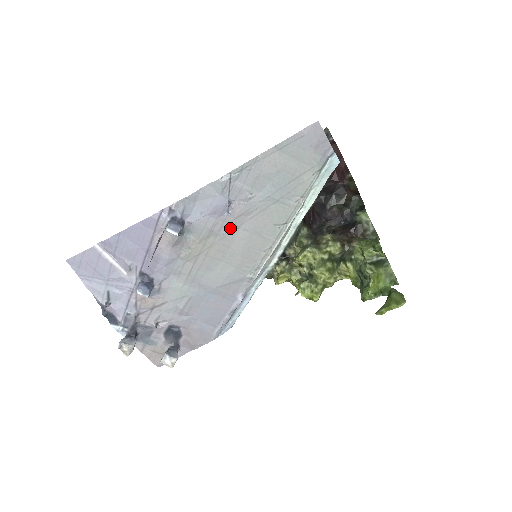
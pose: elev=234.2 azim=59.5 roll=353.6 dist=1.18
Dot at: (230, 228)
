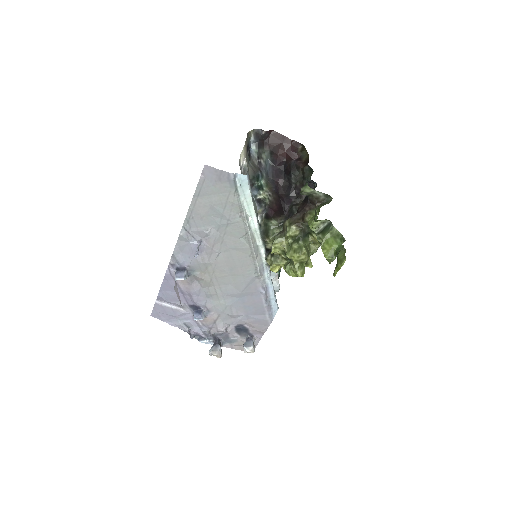
Dot at: (214, 256)
